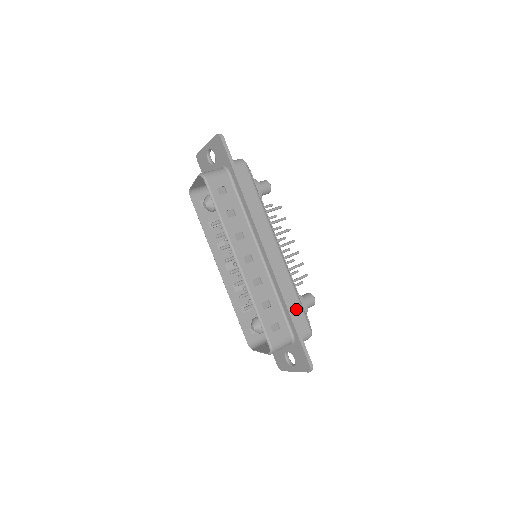
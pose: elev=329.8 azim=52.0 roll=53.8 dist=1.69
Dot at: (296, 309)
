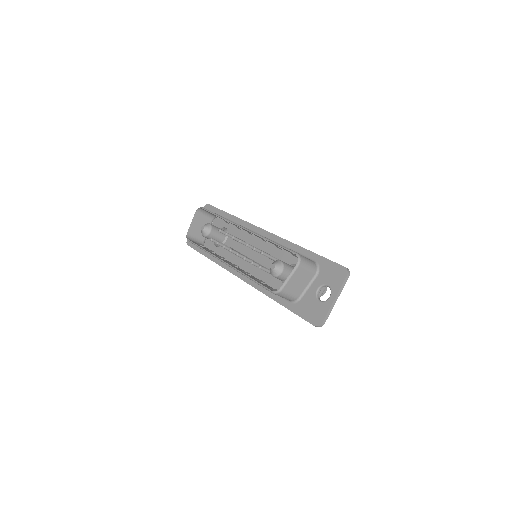
Dot at: occluded
